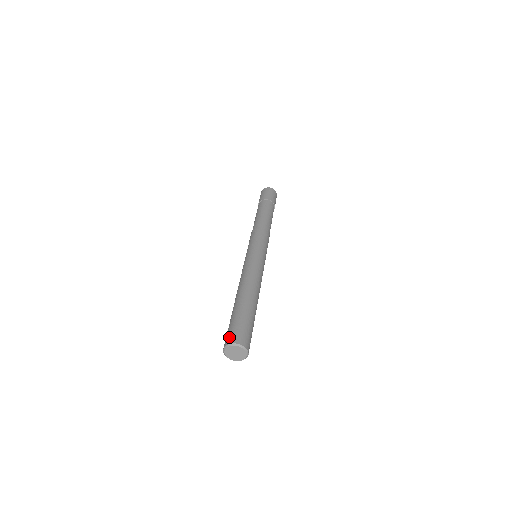
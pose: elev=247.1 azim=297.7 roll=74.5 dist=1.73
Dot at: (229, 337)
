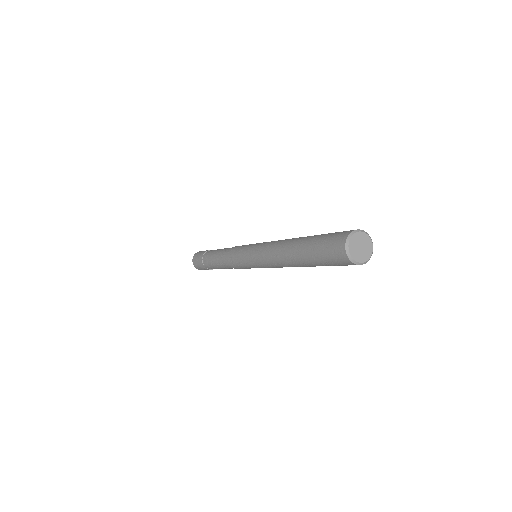
Dot at: occluded
